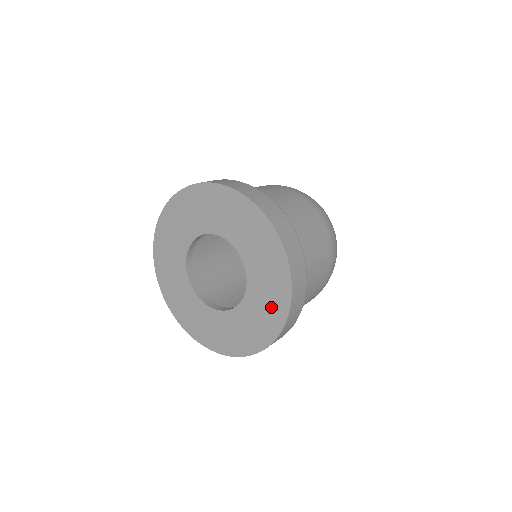
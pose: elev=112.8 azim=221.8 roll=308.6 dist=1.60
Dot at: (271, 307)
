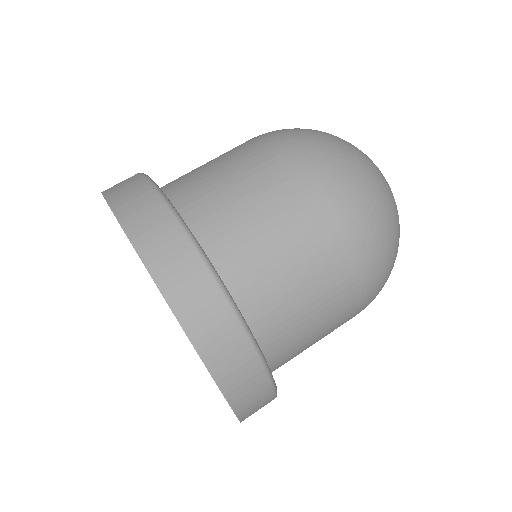
Dot at: occluded
